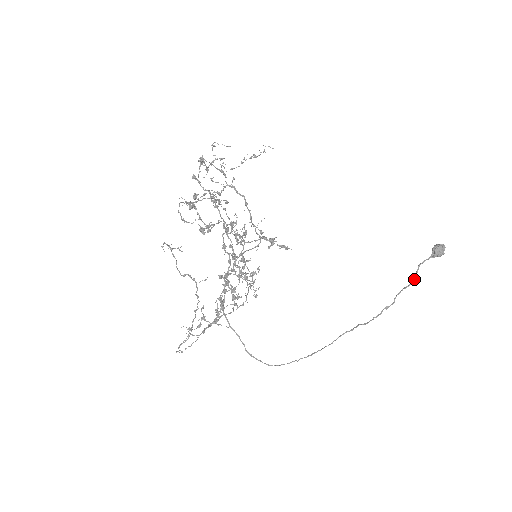
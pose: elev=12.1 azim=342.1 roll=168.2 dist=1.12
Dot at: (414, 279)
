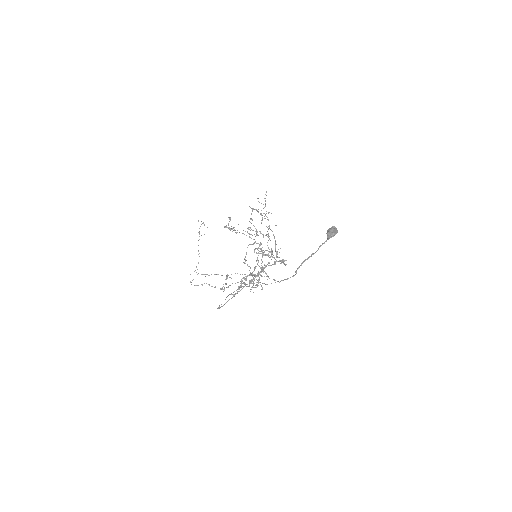
Dot at: (310, 256)
